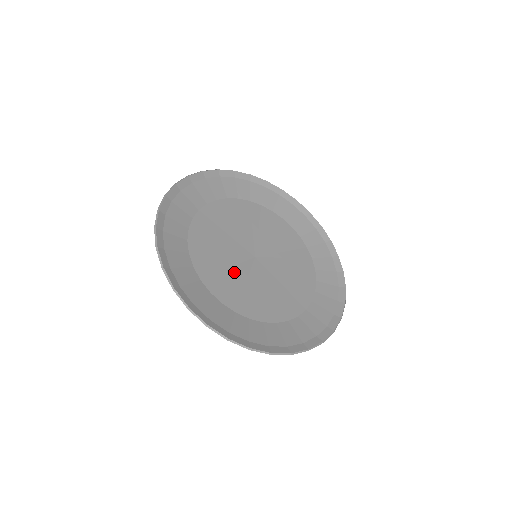
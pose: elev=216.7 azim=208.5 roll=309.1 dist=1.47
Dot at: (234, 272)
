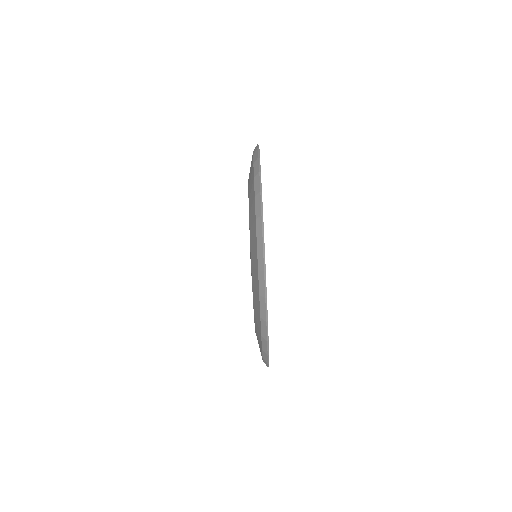
Dot at: occluded
